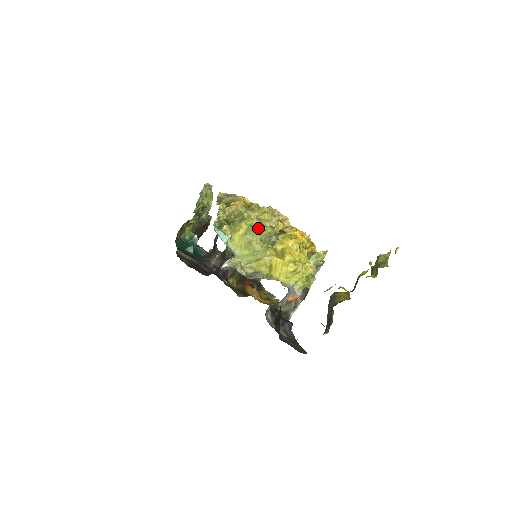
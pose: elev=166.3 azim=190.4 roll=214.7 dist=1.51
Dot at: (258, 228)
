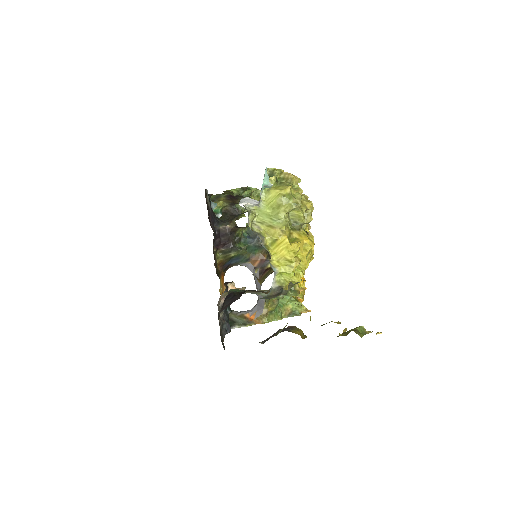
Dot at: (296, 201)
